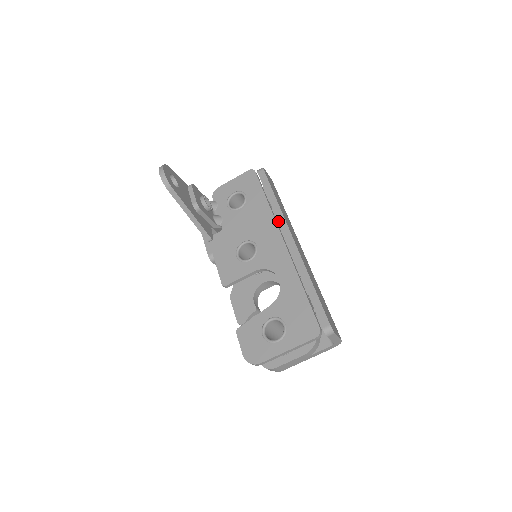
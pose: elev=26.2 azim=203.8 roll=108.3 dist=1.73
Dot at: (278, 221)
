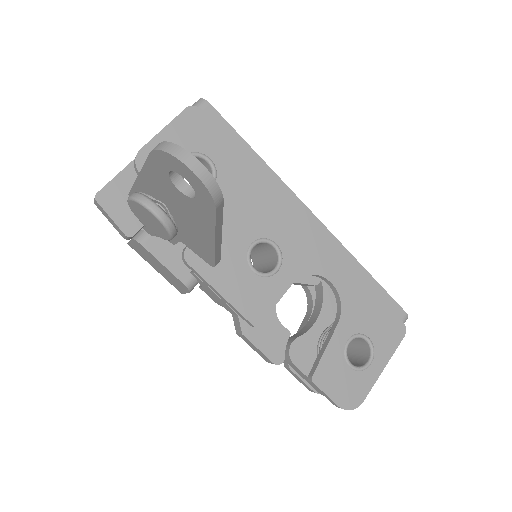
Dot at: (282, 194)
